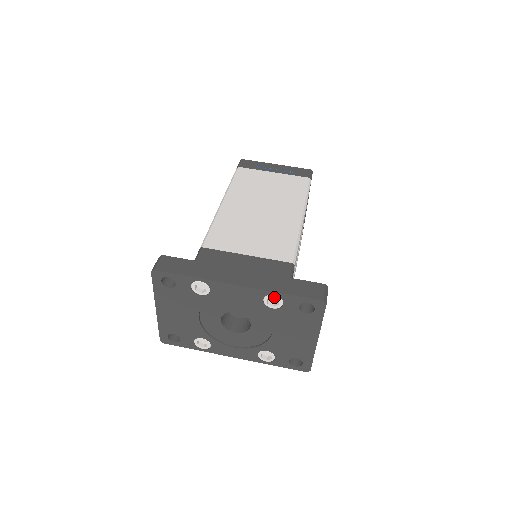
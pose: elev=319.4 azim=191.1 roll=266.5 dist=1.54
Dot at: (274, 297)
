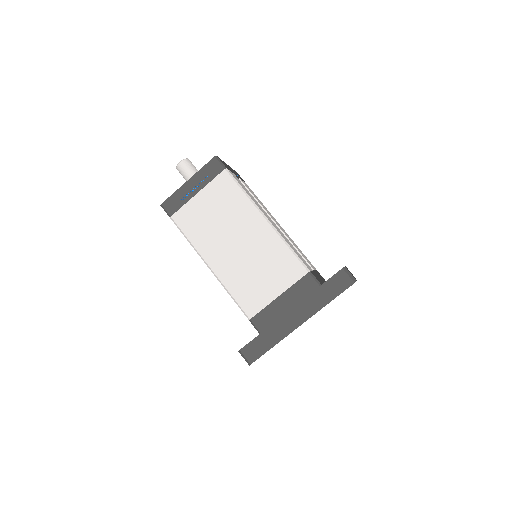
Dot at: occluded
